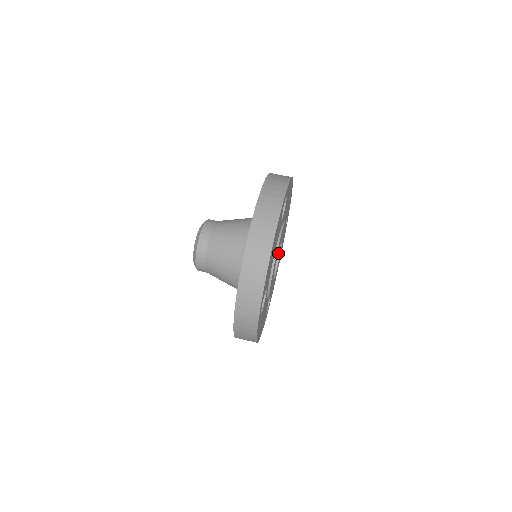
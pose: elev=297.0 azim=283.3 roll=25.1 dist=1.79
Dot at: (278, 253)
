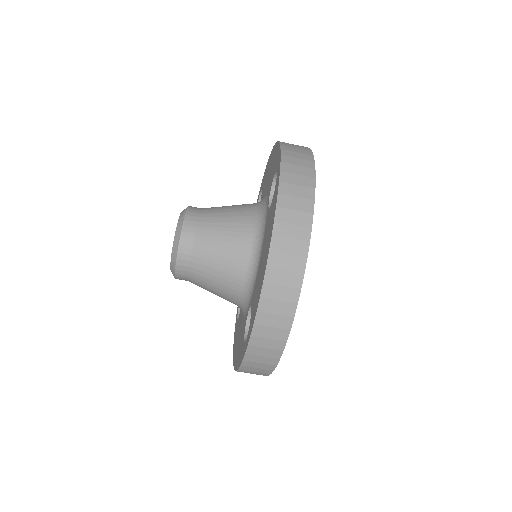
Dot at: occluded
